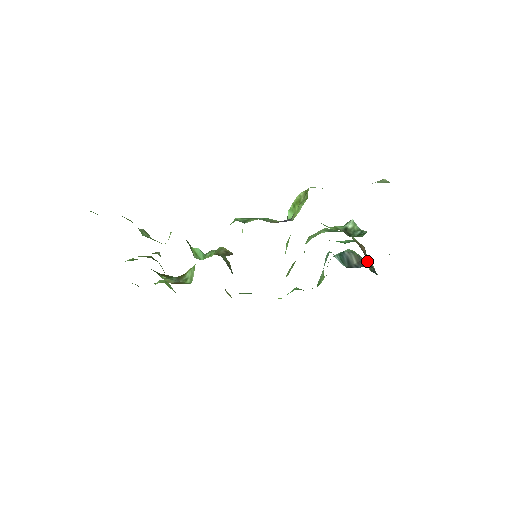
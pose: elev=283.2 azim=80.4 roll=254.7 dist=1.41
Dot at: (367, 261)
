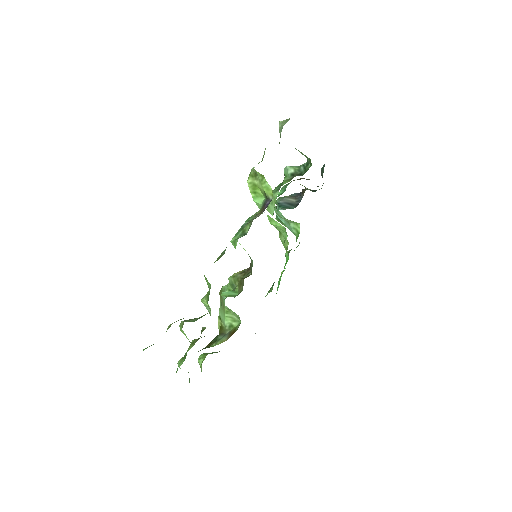
Dot at: occluded
